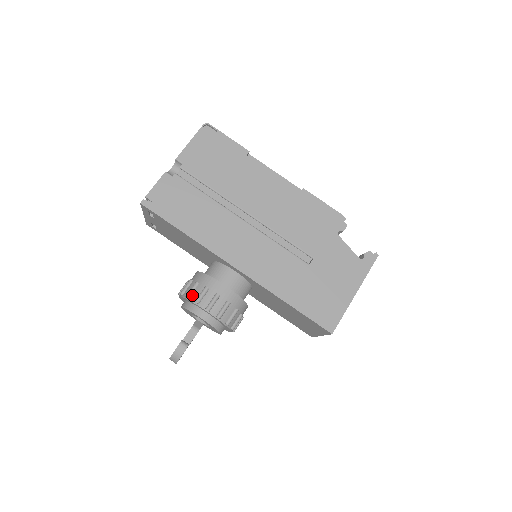
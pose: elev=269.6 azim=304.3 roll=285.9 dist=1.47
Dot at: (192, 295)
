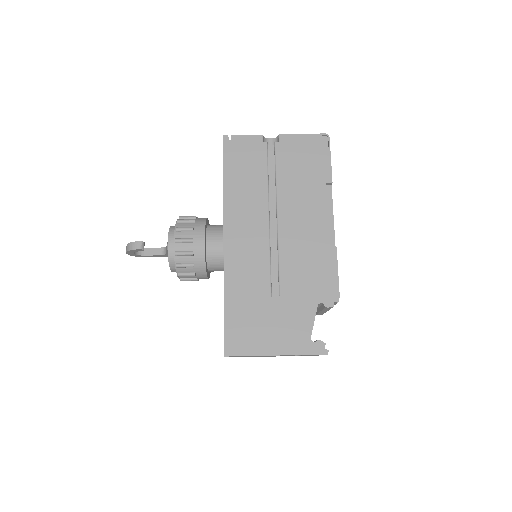
Dot at: (181, 223)
